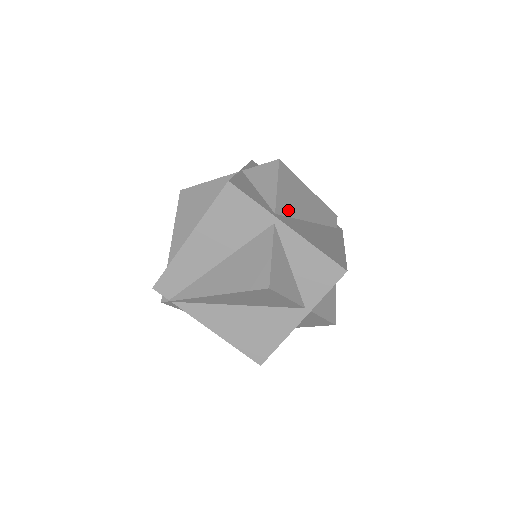
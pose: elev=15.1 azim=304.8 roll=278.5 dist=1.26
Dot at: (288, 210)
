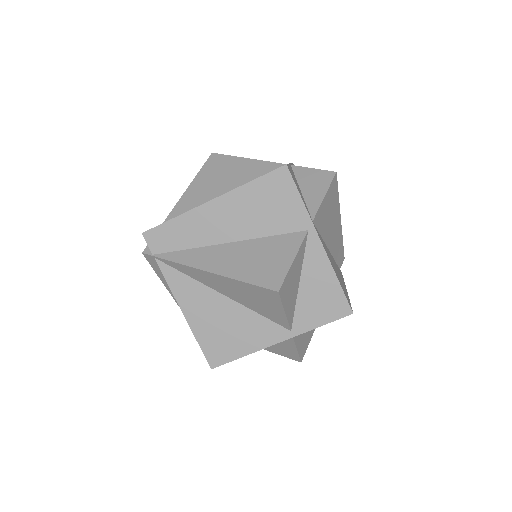
Dot at: (321, 225)
